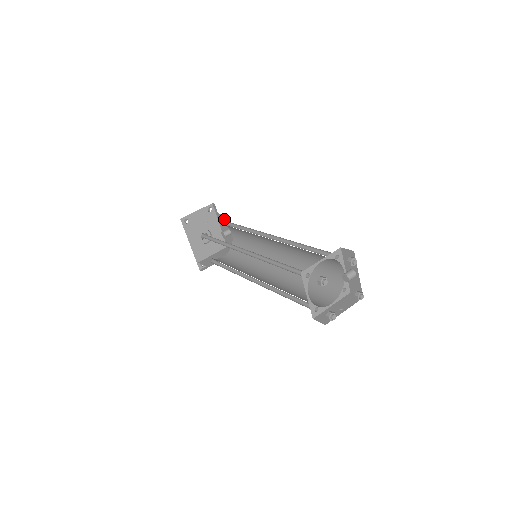
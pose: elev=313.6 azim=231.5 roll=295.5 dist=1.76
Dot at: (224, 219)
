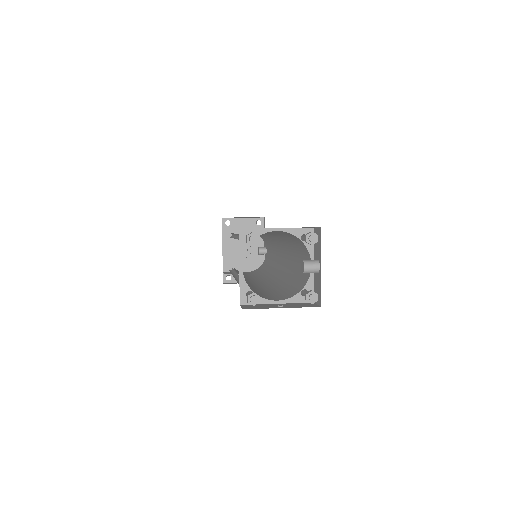
Dot at: occluded
